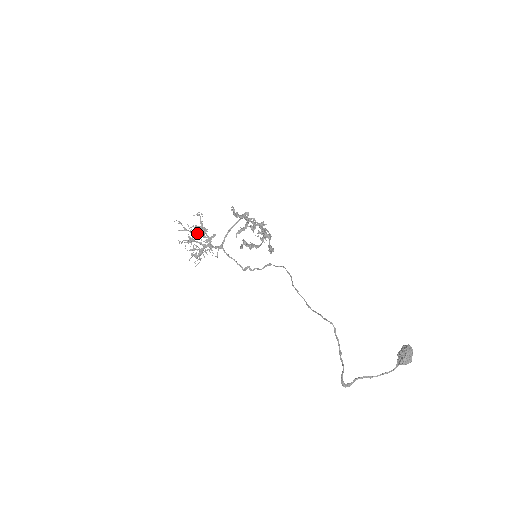
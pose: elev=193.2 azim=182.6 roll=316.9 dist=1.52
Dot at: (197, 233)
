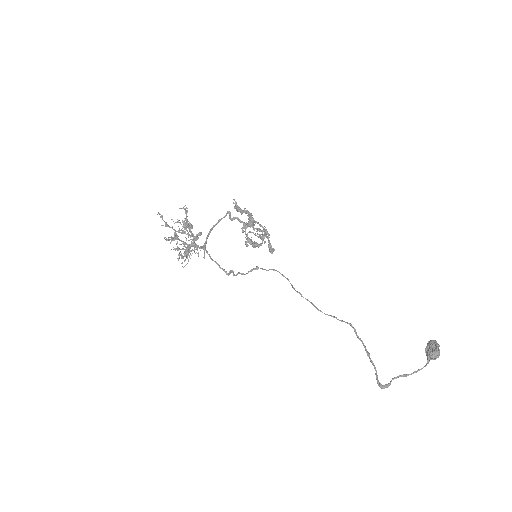
Dot at: (184, 229)
